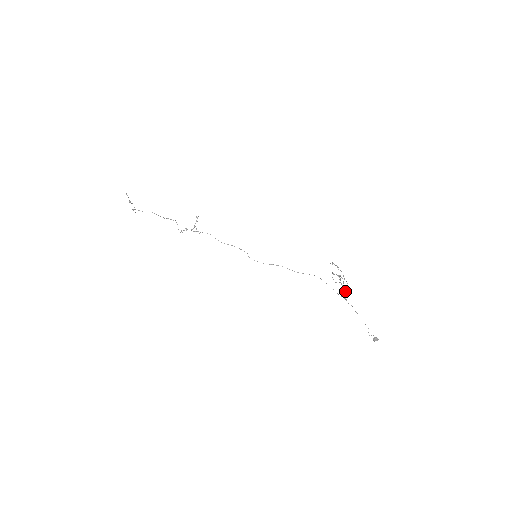
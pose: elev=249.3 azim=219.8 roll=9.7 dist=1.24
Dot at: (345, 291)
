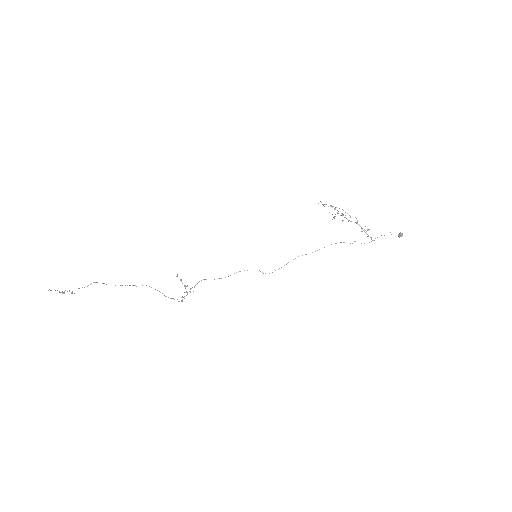
Dot at: (362, 229)
